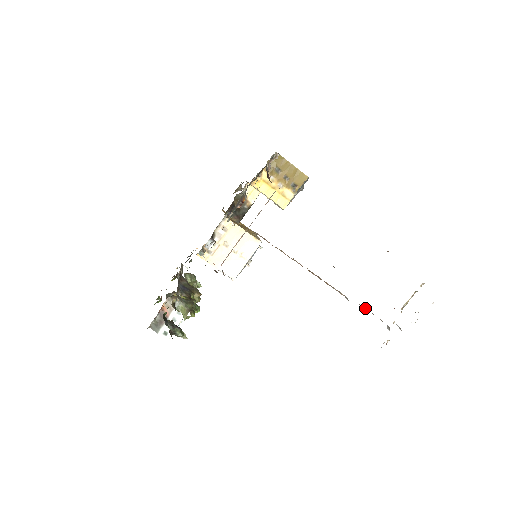
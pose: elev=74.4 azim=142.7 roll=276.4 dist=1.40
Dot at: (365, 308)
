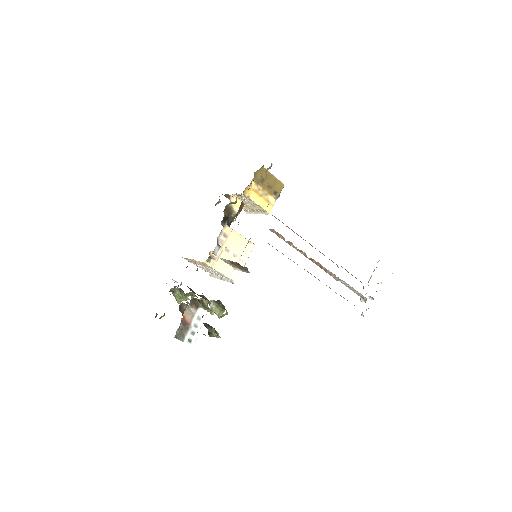
Dot at: (347, 286)
